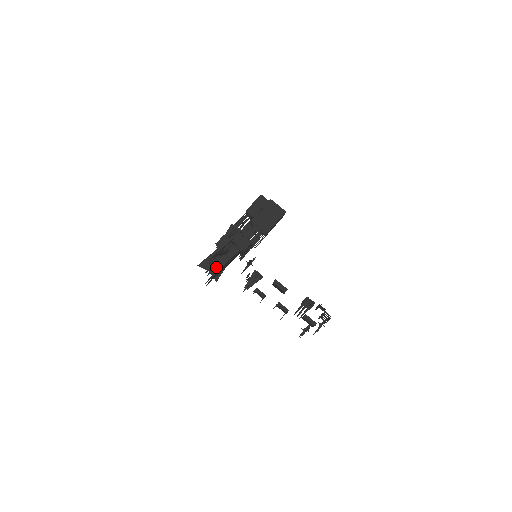
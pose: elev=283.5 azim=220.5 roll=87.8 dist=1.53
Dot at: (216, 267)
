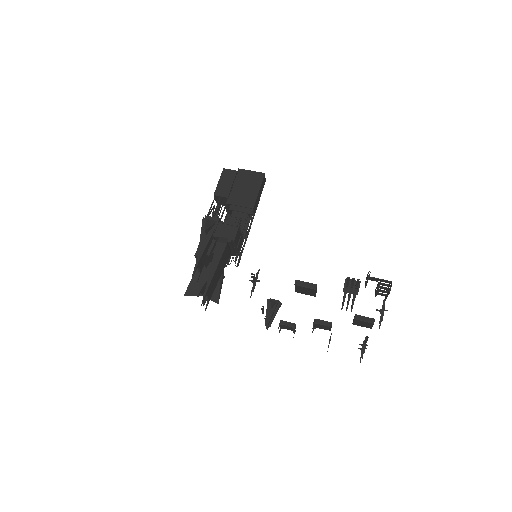
Dot at: occluded
